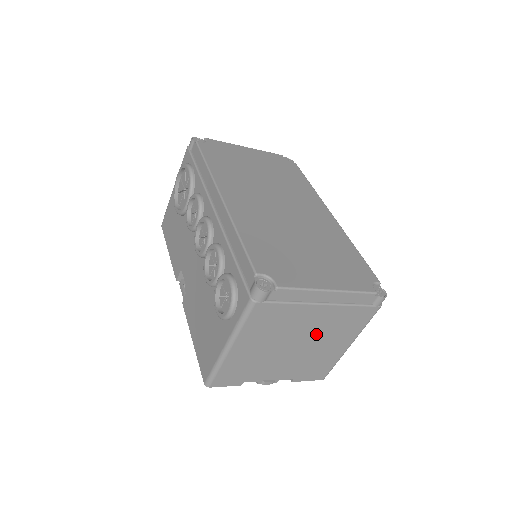
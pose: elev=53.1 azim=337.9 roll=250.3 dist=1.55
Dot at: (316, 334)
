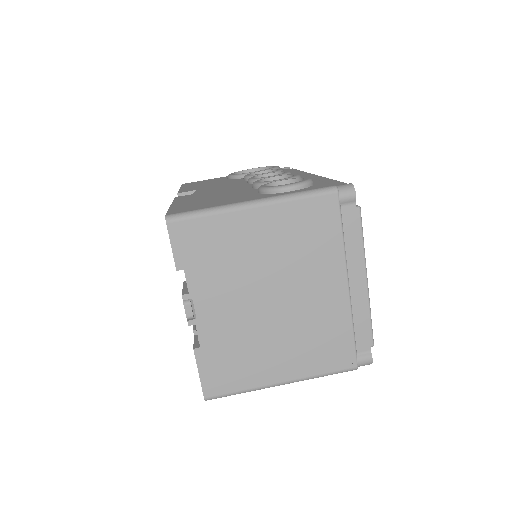
Dot at: (297, 313)
